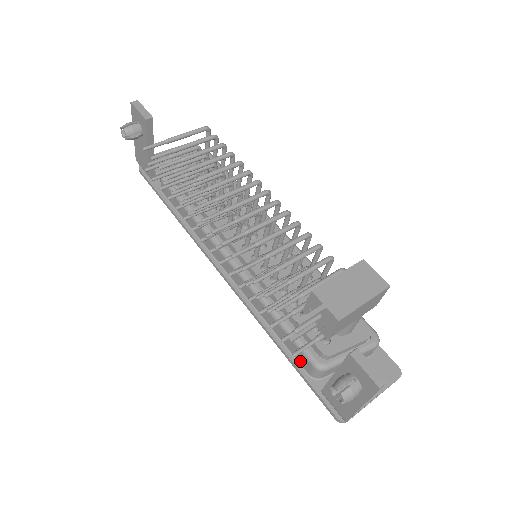
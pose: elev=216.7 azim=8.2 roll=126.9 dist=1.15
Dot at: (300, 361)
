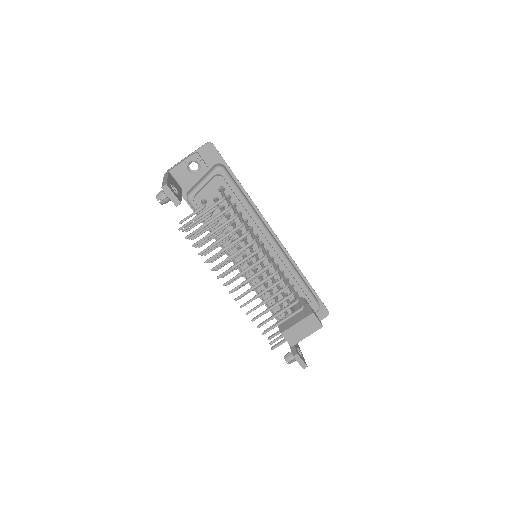
Dot at: occluded
